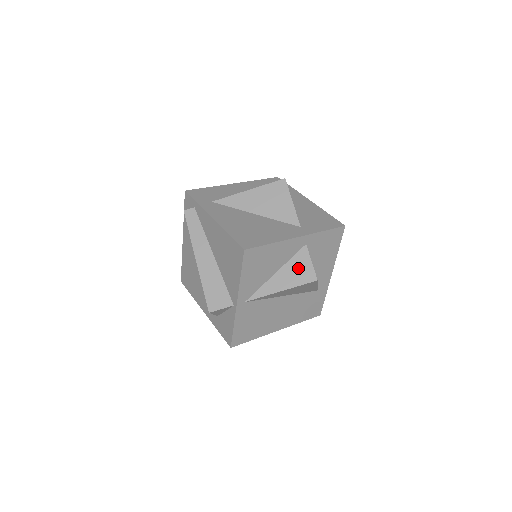
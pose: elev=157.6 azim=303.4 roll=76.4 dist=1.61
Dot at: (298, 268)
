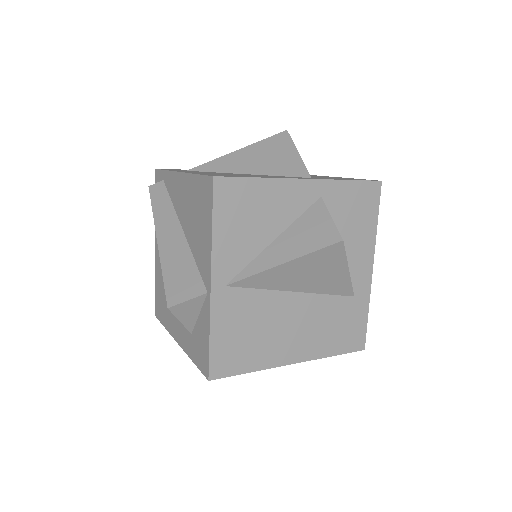
Dot at: (310, 228)
